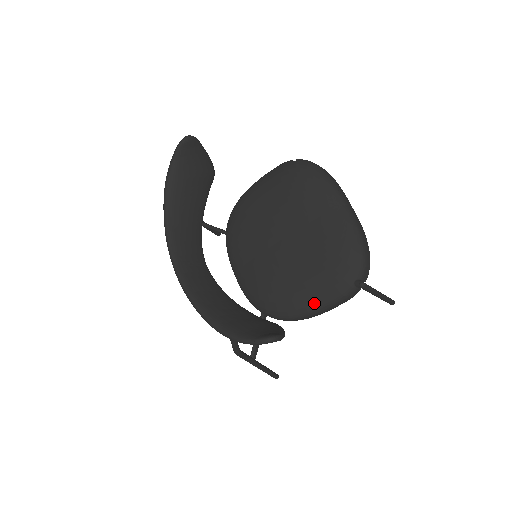
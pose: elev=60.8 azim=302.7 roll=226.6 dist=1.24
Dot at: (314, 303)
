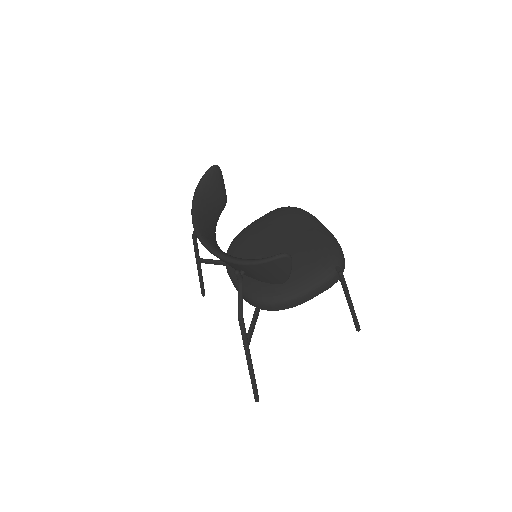
Dot at: (304, 284)
